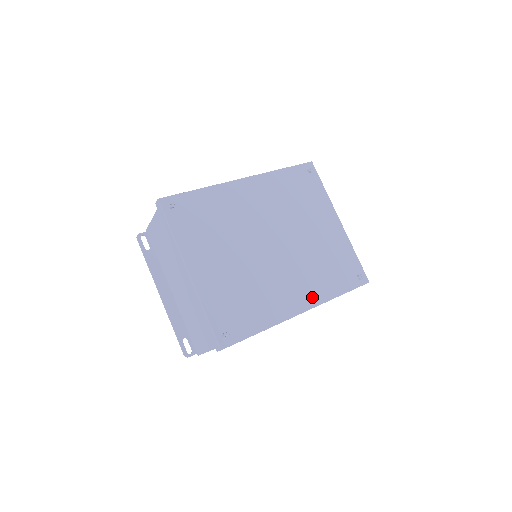
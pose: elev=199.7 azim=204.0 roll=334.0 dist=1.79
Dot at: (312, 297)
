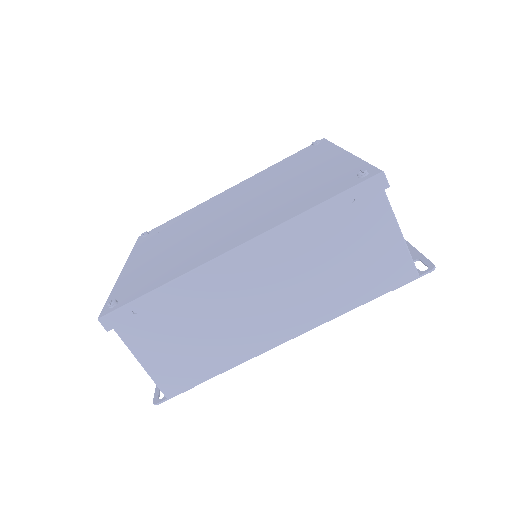
Dot at: (260, 229)
